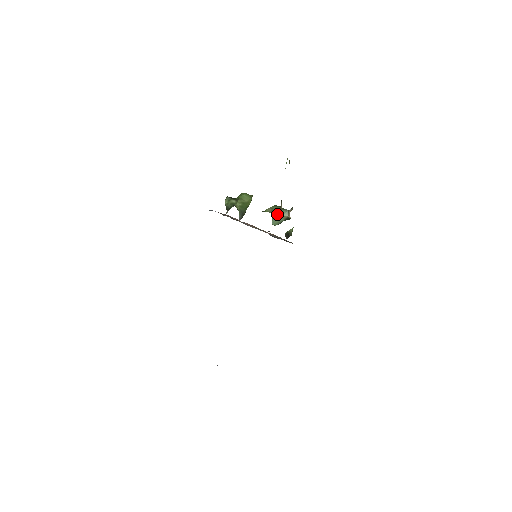
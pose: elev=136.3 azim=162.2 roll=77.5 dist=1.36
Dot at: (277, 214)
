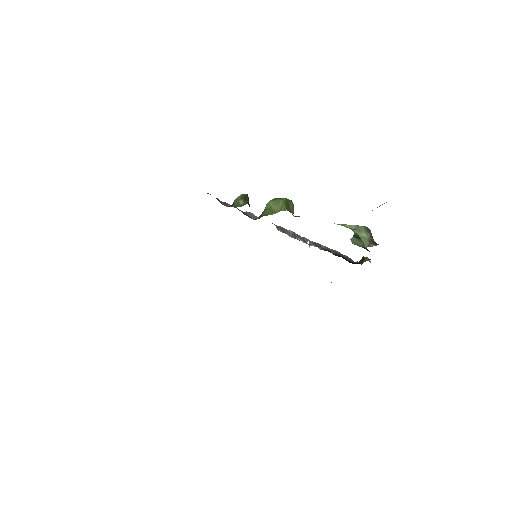
Dot at: (359, 236)
